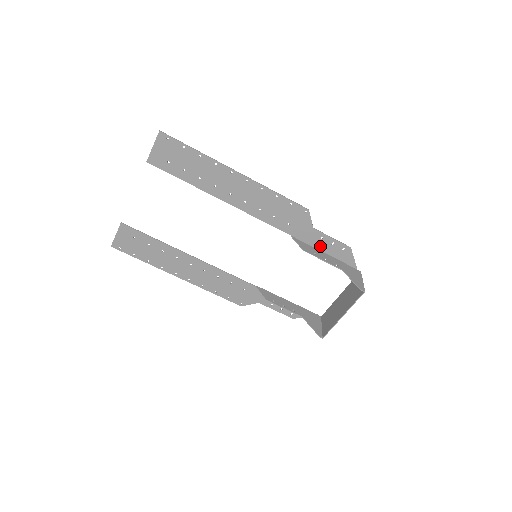
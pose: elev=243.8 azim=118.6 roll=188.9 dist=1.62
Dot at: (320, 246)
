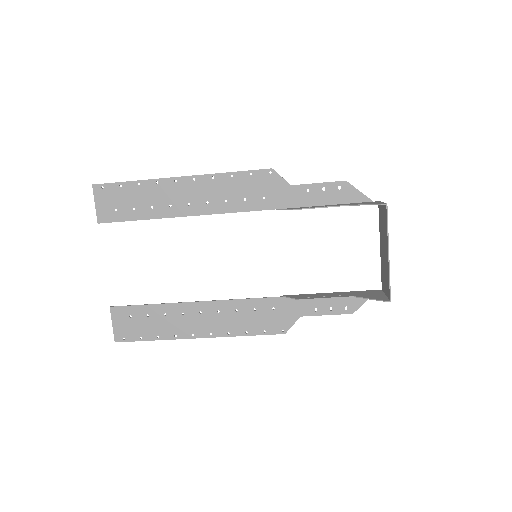
Dot at: (313, 201)
